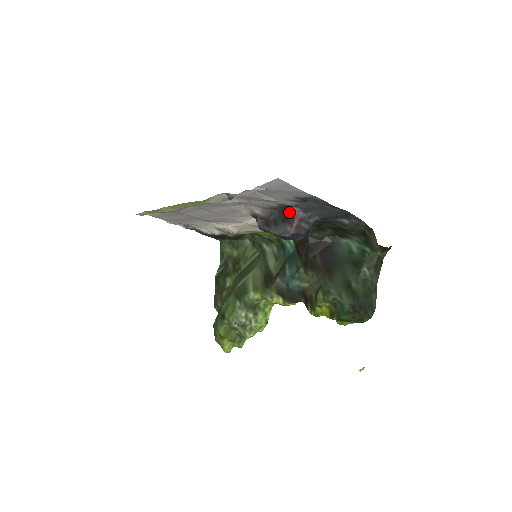
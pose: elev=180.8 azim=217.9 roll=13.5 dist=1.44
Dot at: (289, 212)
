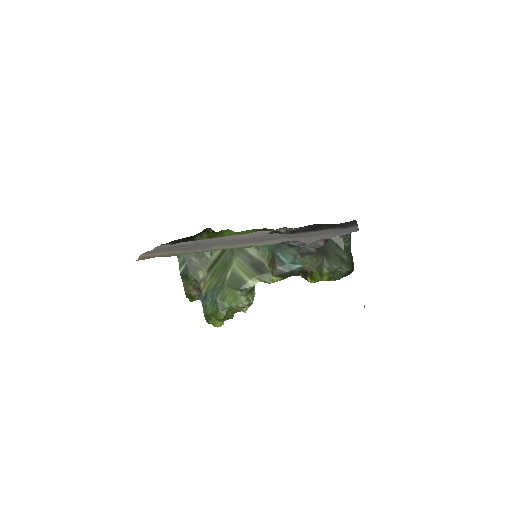
Dot at: occluded
